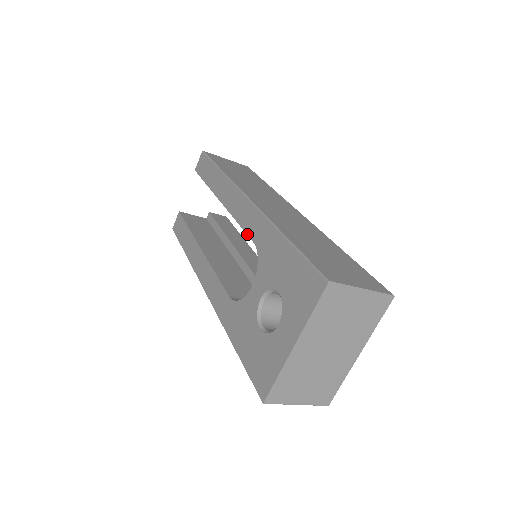
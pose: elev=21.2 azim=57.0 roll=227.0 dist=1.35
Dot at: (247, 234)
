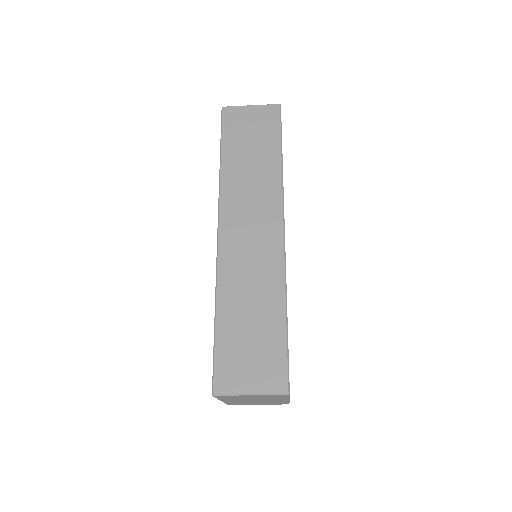
Dot at: occluded
